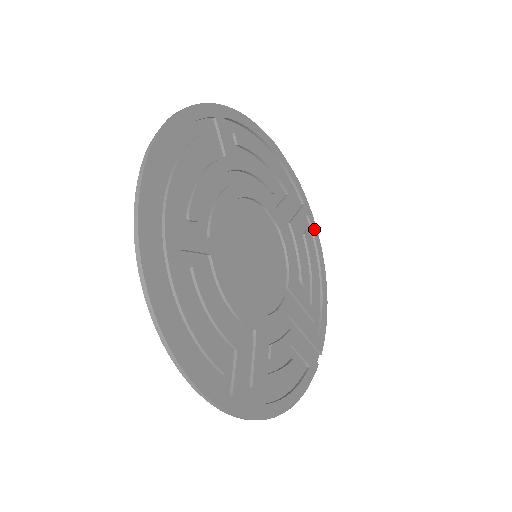
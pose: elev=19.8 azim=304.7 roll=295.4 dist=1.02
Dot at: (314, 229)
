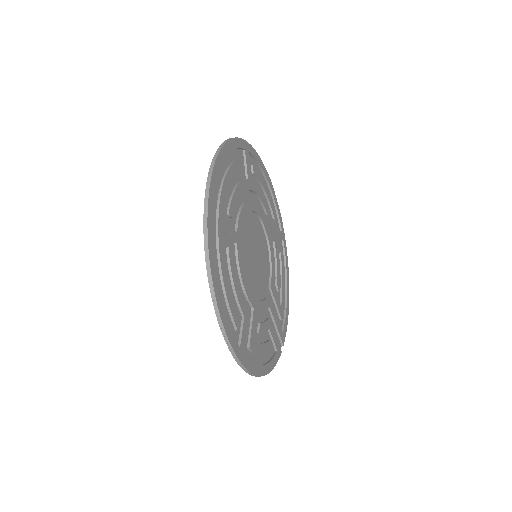
Dot at: (286, 251)
